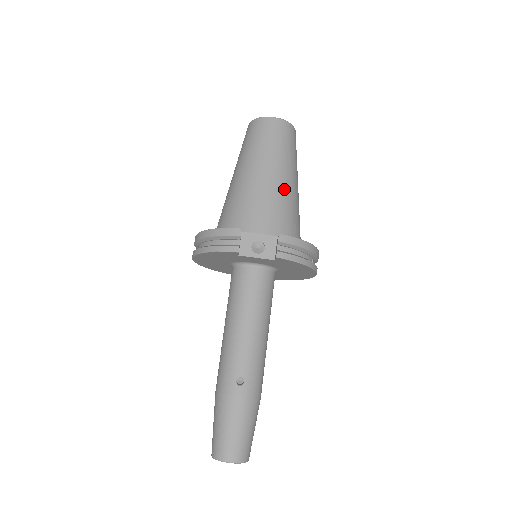
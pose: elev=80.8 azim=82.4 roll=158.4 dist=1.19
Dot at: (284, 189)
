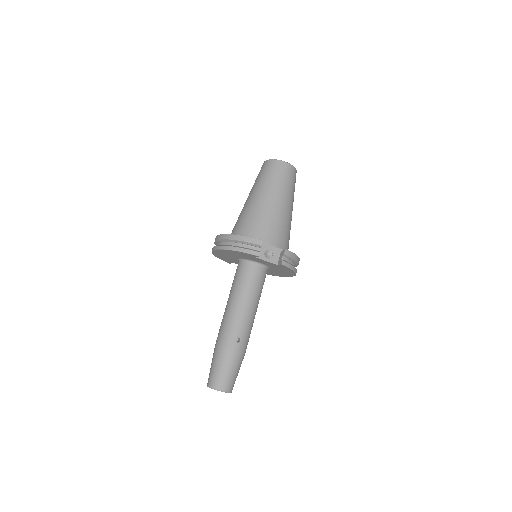
Dot at: (287, 216)
